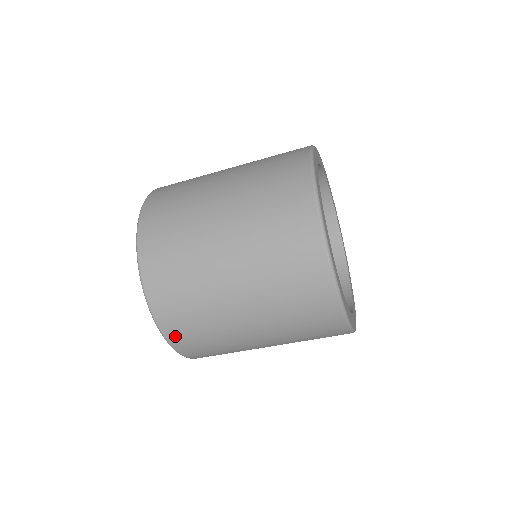
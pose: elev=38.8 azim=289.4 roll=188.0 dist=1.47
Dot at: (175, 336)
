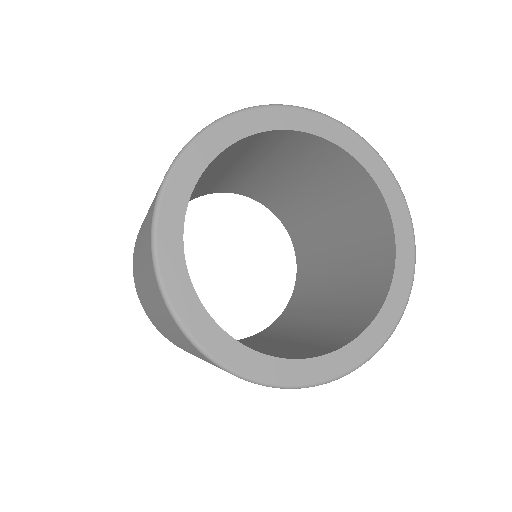
Dot at: occluded
